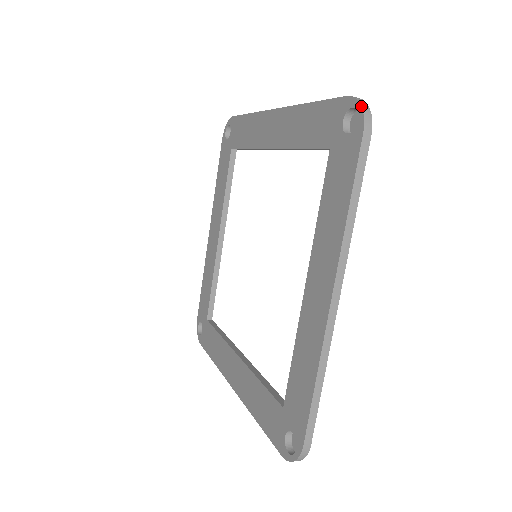
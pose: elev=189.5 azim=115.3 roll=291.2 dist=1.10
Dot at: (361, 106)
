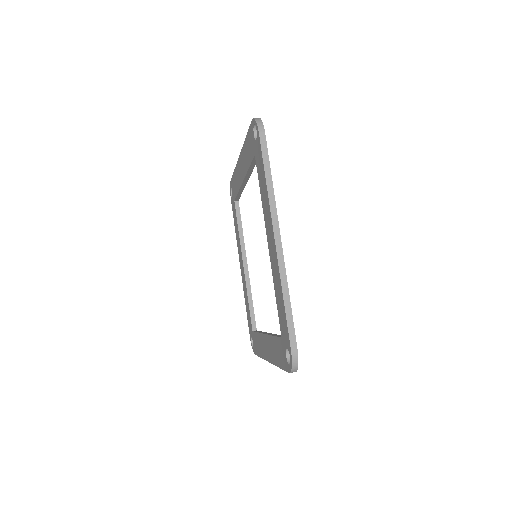
Dot at: (291, 368)
